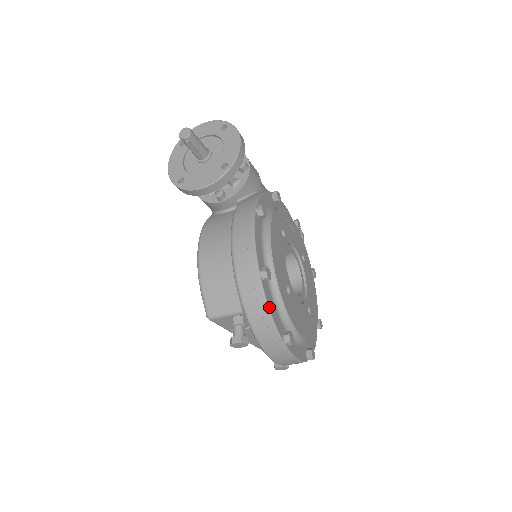
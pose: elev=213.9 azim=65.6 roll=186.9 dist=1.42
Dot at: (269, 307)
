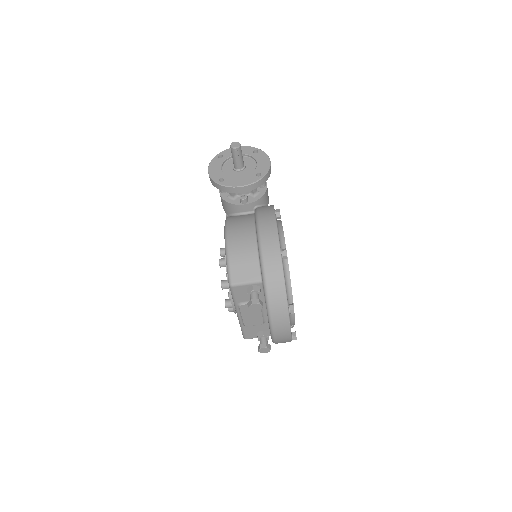
Dot at: (284, 278)
